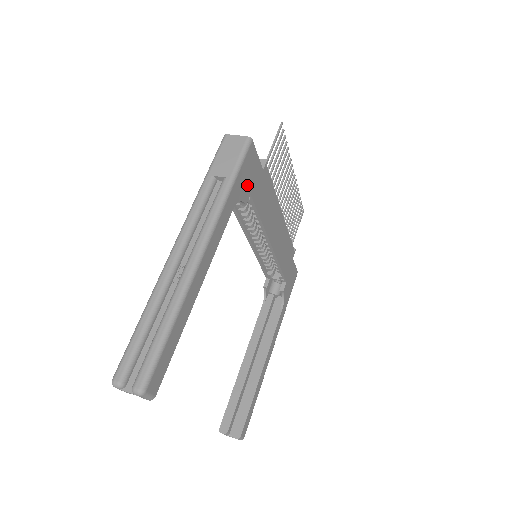
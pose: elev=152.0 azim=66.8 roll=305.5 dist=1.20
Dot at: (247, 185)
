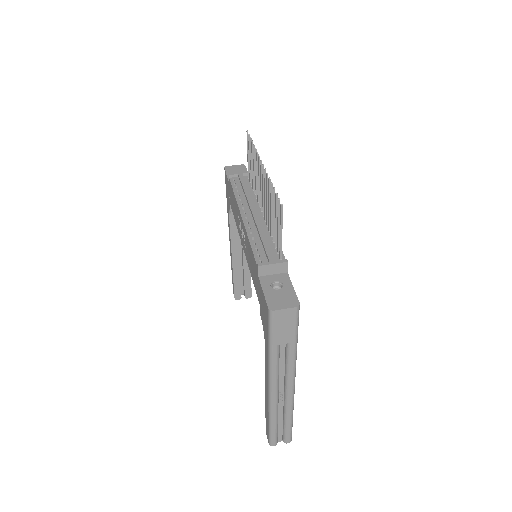
Dot at: occluded
